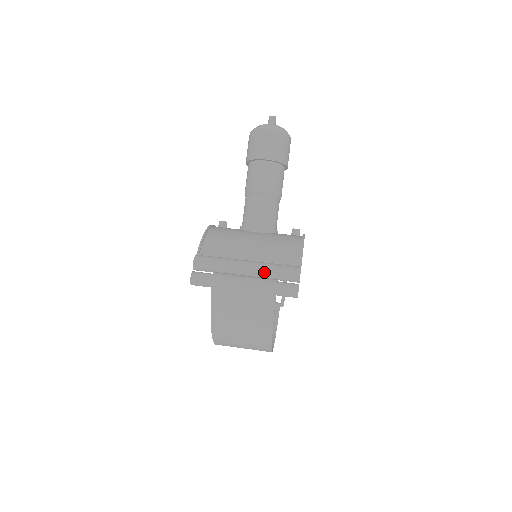
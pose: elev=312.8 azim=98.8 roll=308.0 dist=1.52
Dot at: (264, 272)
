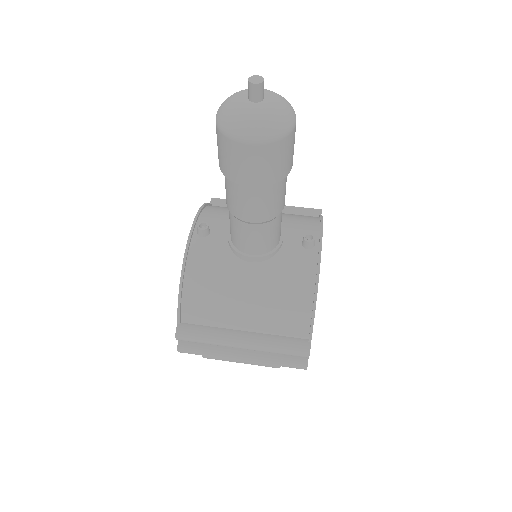
Dot at: (264, 352)
